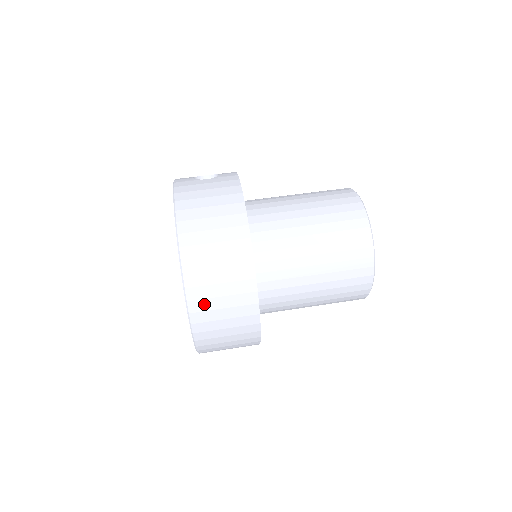
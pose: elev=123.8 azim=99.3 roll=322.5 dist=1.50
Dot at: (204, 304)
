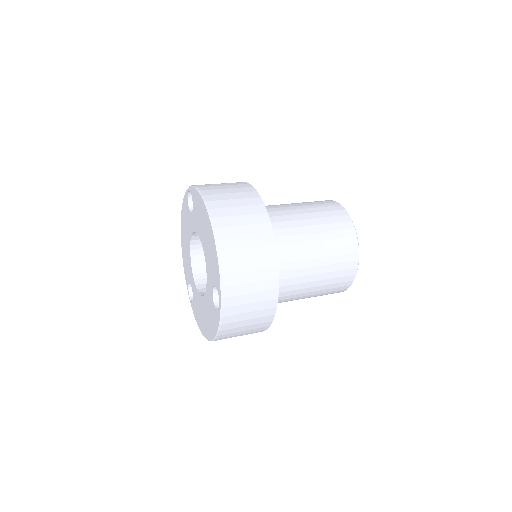
Dot at: (213, 192)
